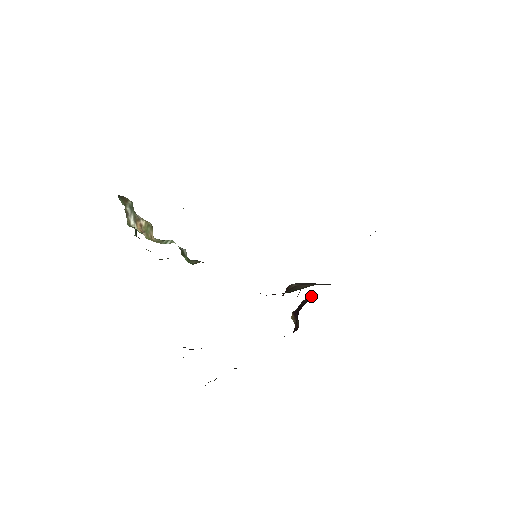
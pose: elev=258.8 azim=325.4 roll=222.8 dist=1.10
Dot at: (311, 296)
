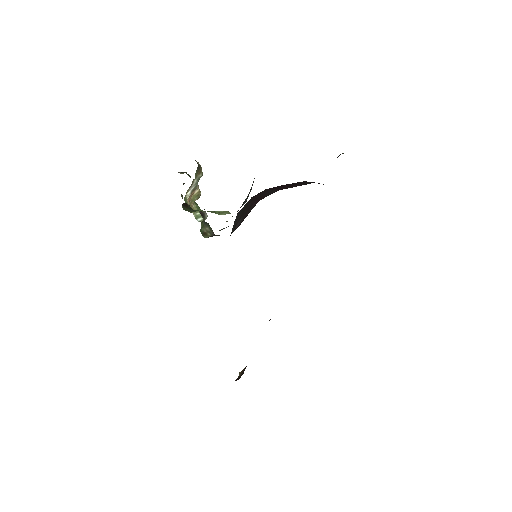
Dot at: occluded
